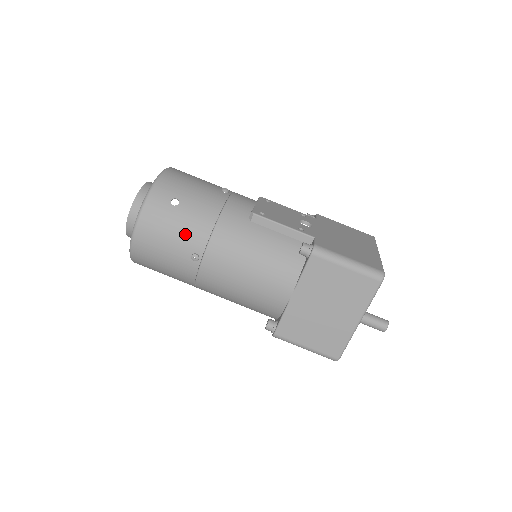
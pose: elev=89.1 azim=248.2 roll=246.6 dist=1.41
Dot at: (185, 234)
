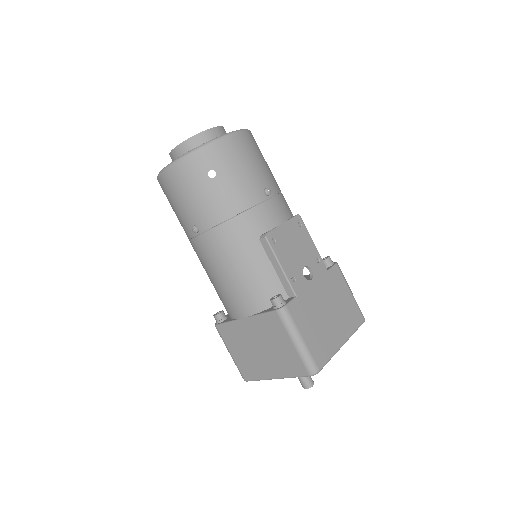
Dot at: (200, 206)
